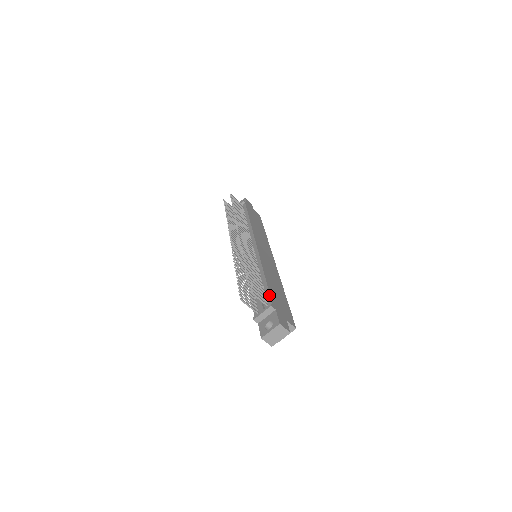
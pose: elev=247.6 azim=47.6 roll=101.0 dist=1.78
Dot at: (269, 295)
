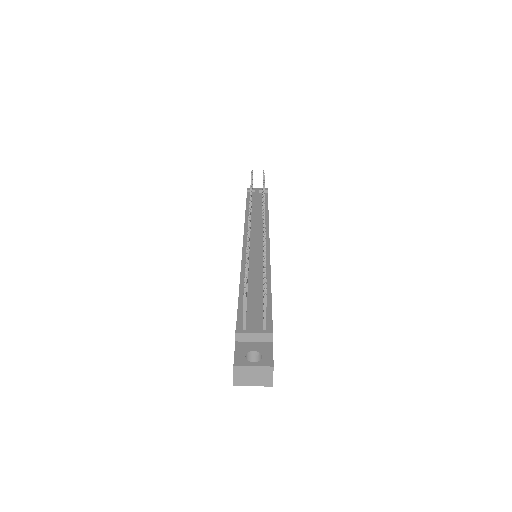
Dot at: (271, 316)
